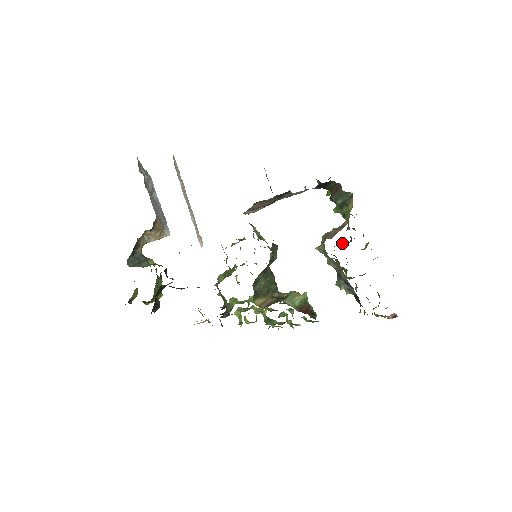
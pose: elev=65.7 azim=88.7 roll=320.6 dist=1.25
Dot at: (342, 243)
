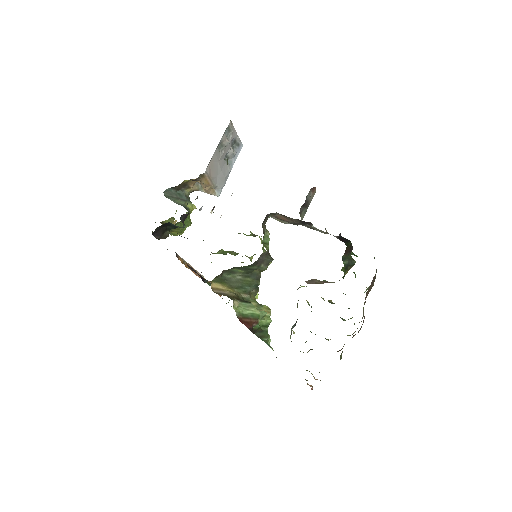
Dot at: (331, 300)
